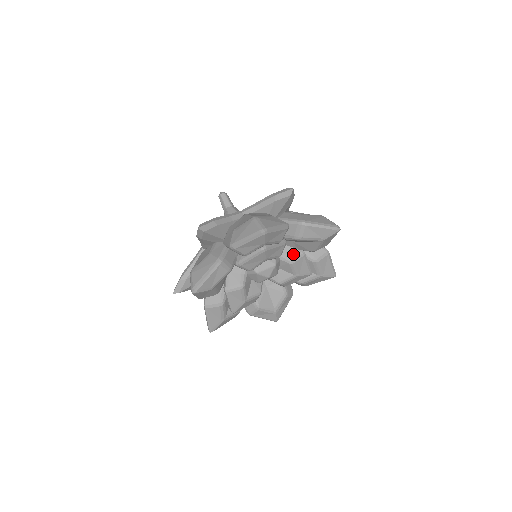
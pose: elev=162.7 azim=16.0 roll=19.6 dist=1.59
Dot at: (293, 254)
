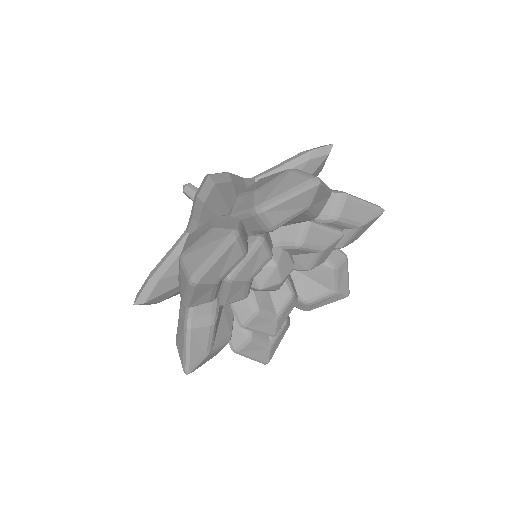
Dot at: (294, 234)
